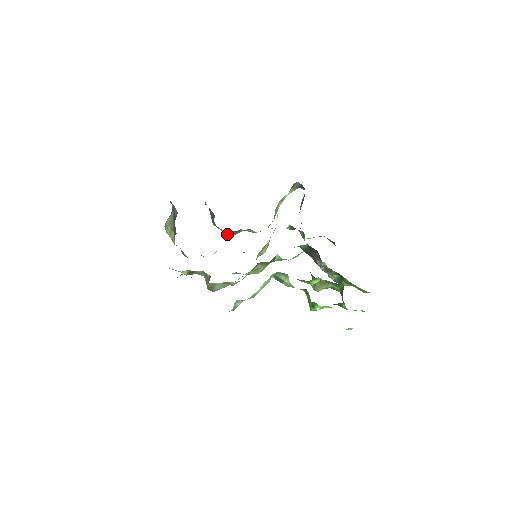
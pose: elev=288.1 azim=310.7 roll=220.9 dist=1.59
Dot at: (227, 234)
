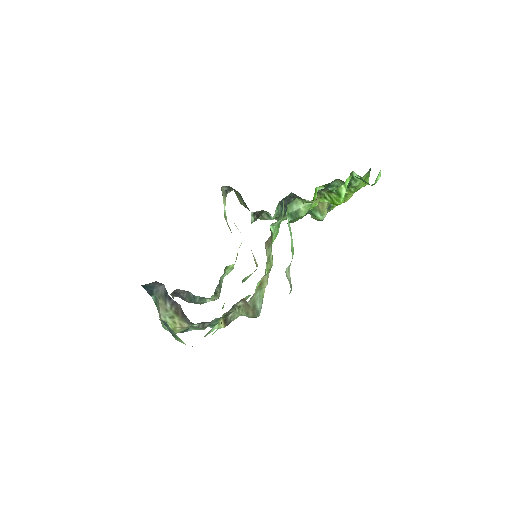
Dot at: (214, 295)
